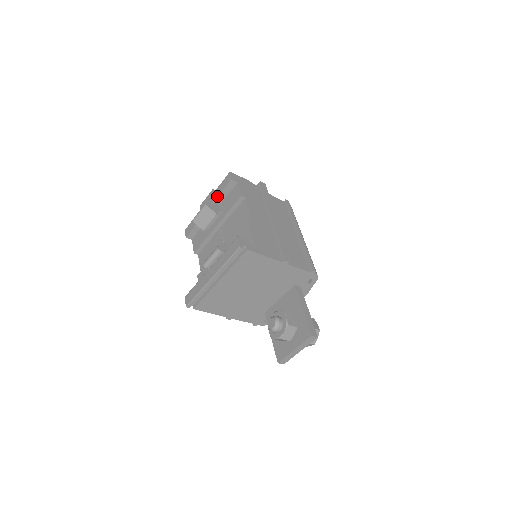
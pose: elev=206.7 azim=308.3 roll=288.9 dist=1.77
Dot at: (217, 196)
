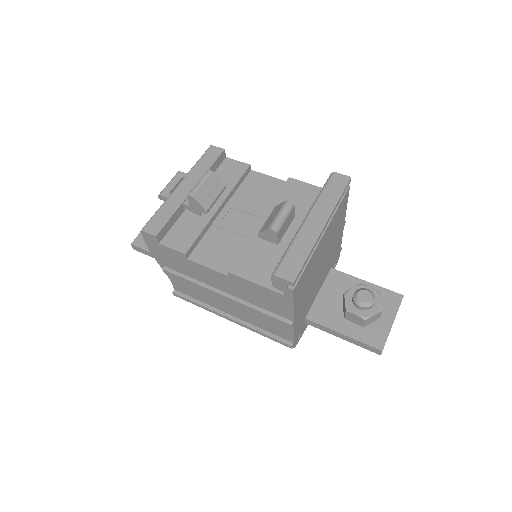
Dot at: (206, 170)
